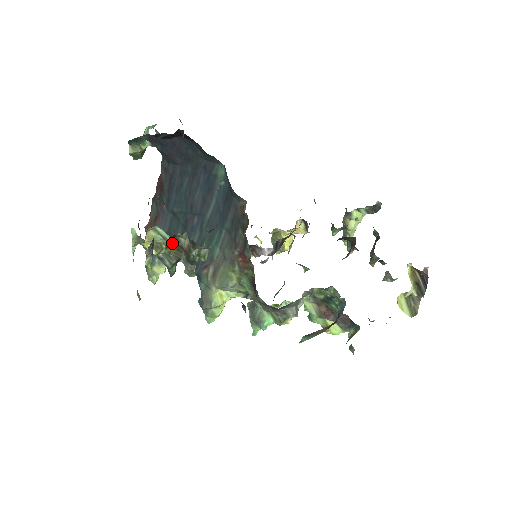
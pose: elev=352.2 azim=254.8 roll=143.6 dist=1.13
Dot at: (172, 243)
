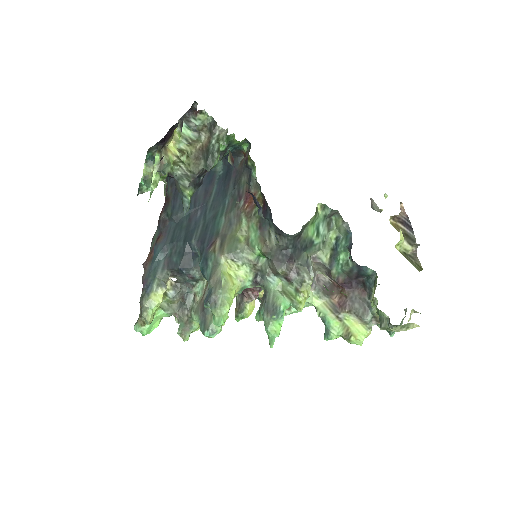
Dot at: (192, 152)
